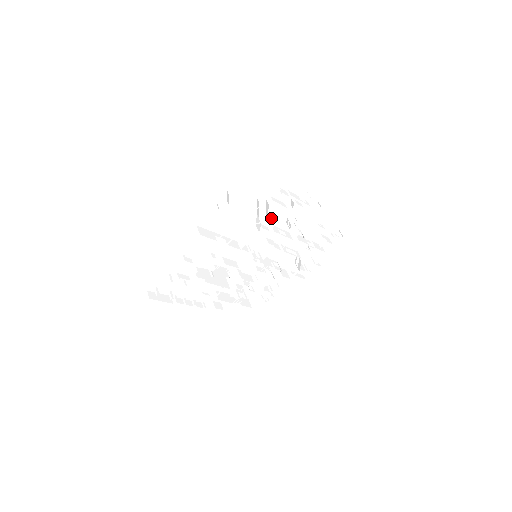
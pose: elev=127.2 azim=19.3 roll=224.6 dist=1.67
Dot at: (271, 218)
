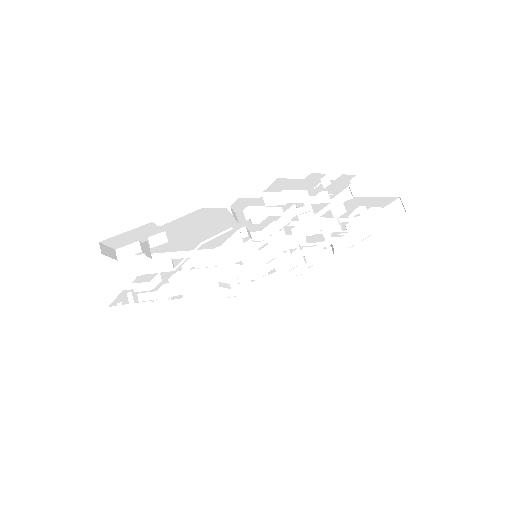
Dot at: (263, 222)
